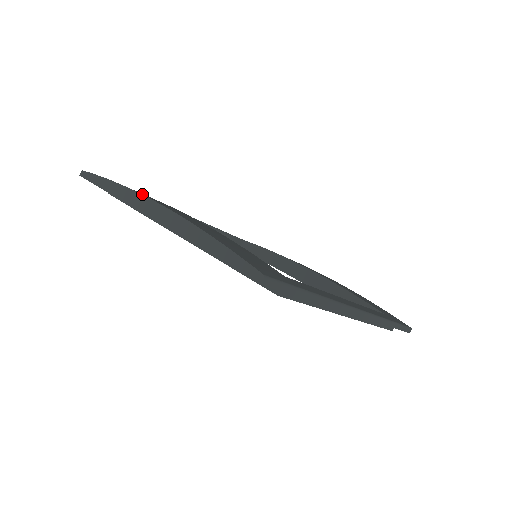
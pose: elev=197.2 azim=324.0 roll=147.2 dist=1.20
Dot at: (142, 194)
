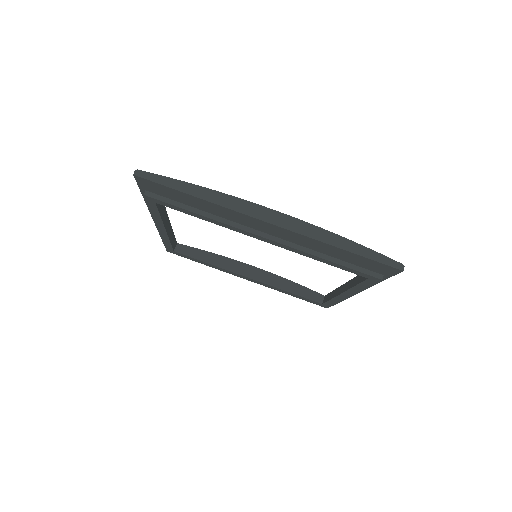
Dot at: (249, 201)
